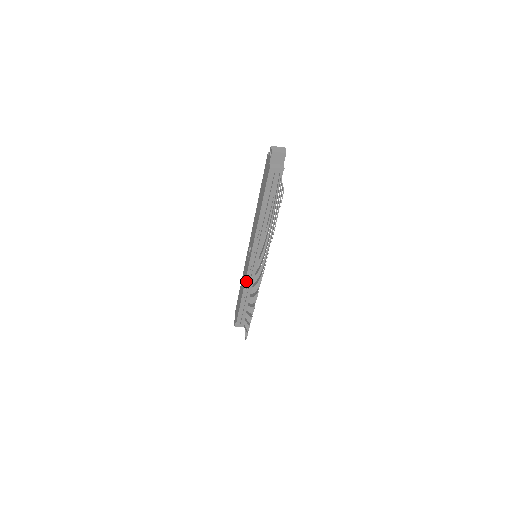
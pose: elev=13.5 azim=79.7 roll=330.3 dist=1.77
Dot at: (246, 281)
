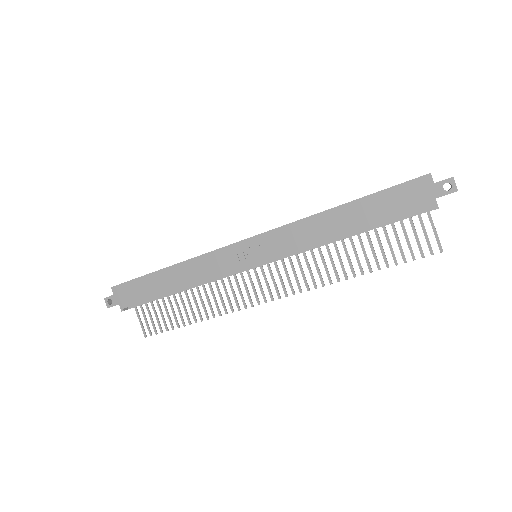
Dot at: (211, 279)
